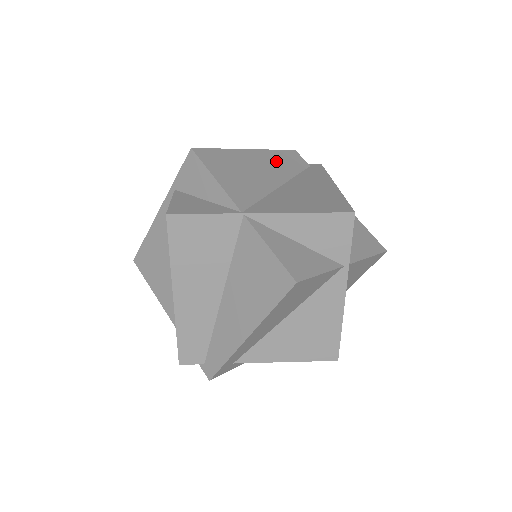
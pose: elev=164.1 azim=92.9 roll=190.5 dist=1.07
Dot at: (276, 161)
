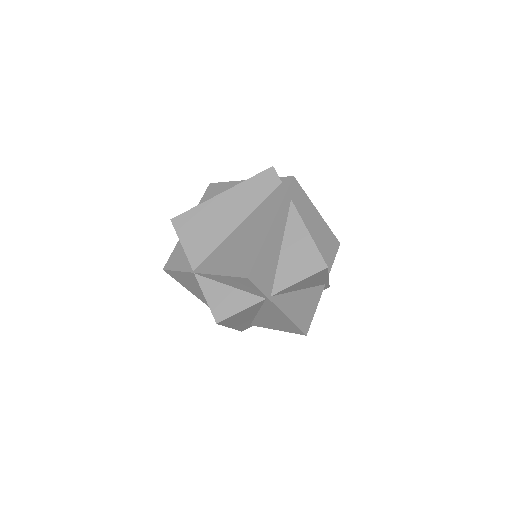
Dot at: (244, 195)
